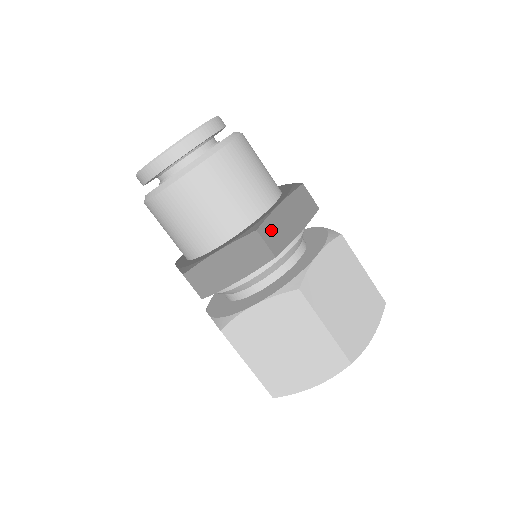
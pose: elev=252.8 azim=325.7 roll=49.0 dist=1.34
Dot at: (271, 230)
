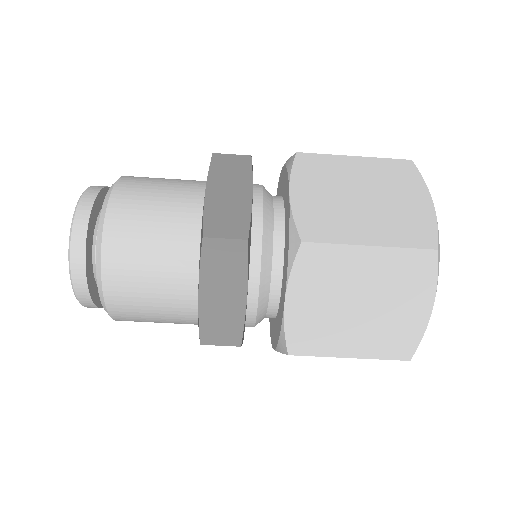
Dot at: (214, 329)
